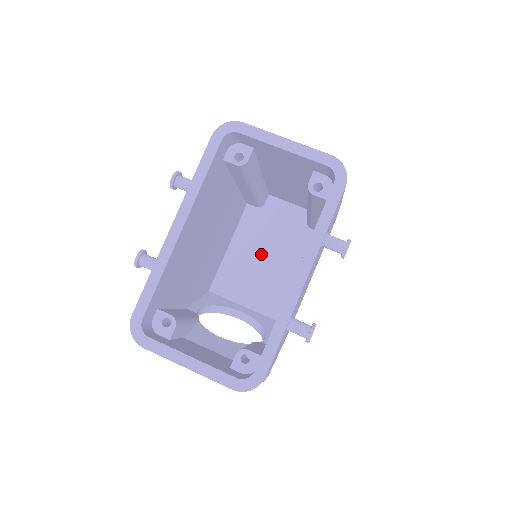
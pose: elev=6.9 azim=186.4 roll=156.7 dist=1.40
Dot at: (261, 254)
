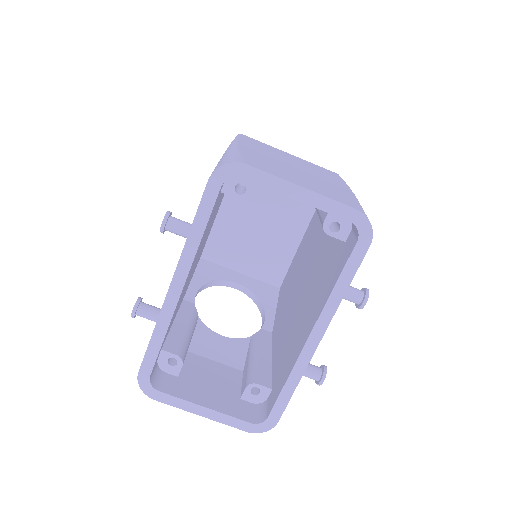
Dot at: (255, 218)
